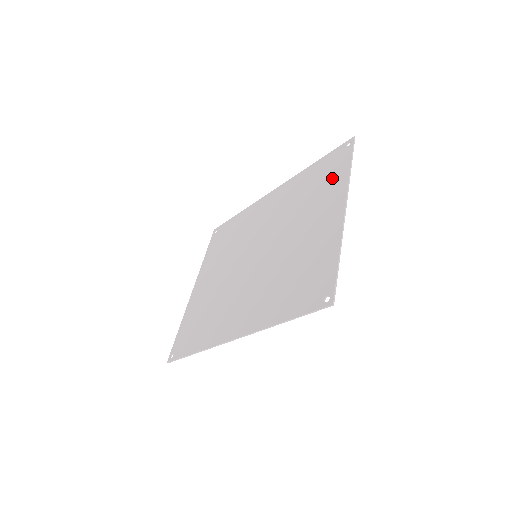
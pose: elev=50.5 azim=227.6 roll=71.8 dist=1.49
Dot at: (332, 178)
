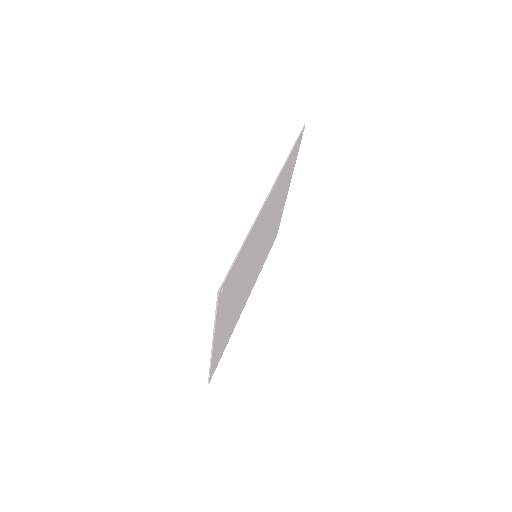
Dot at: occluded
